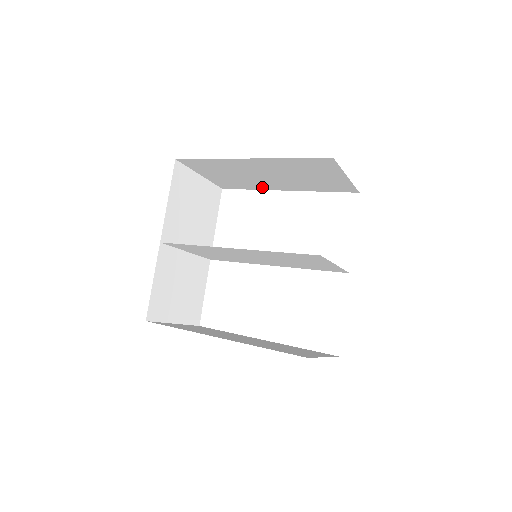
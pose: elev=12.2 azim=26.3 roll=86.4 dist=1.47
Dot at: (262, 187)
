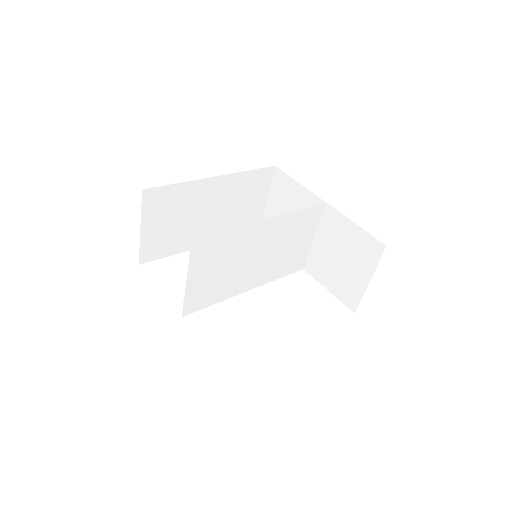
Dot at: (187, 245)
